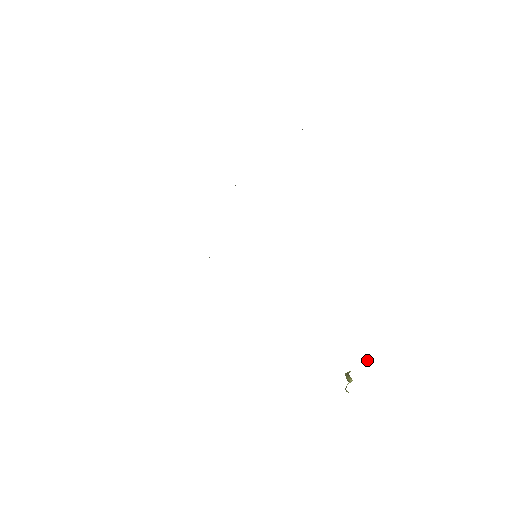
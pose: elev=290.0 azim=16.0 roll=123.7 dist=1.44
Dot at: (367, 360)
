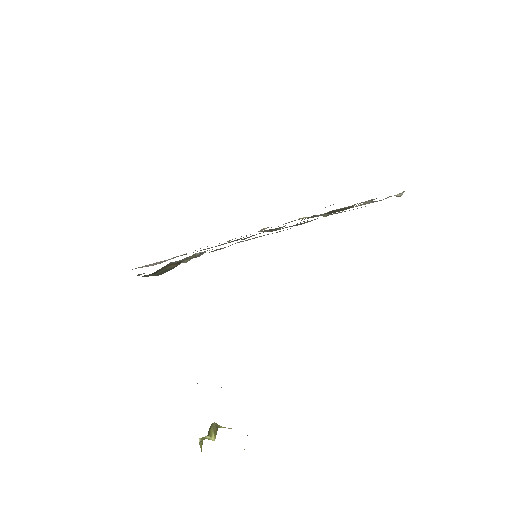
Dot at: occluded
